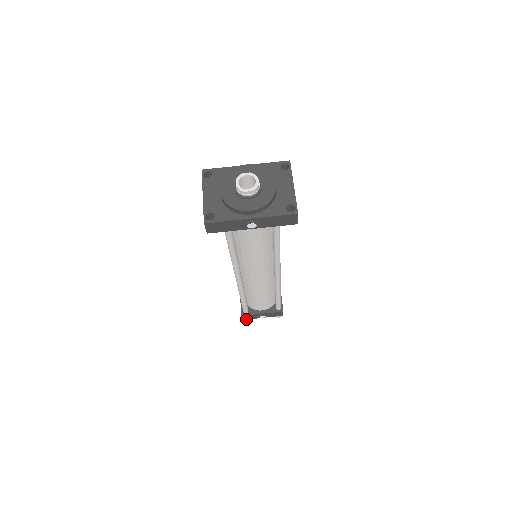
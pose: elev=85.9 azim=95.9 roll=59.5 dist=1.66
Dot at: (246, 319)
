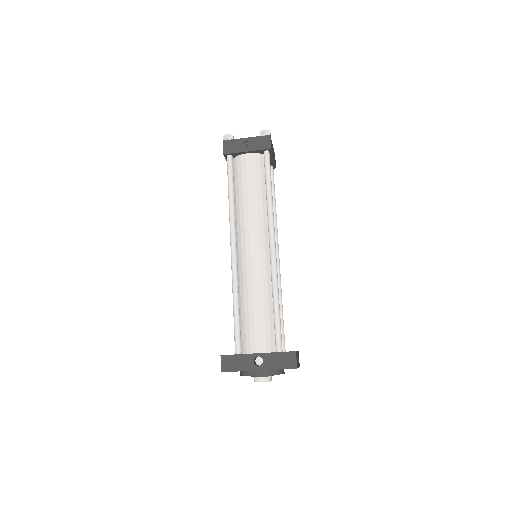
Dot at: occluded
